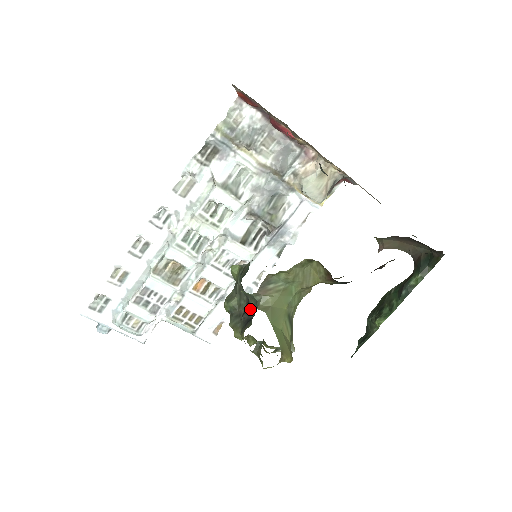
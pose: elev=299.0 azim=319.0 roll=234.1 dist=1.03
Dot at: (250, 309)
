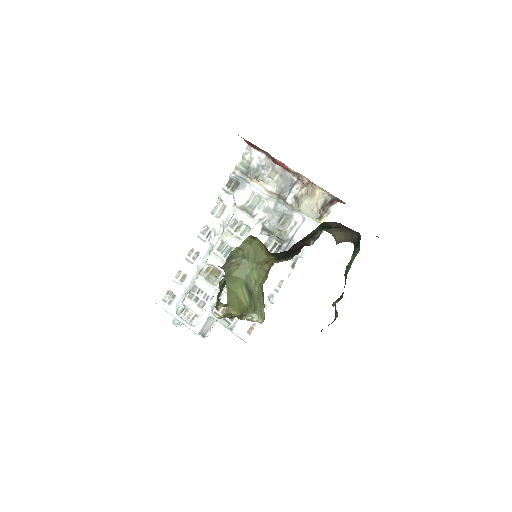
Dot at: occluded
